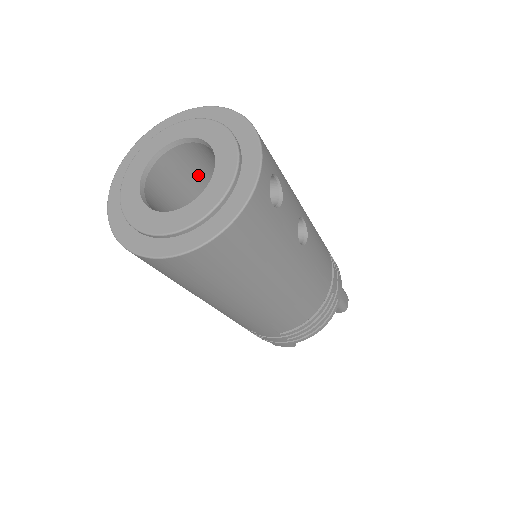
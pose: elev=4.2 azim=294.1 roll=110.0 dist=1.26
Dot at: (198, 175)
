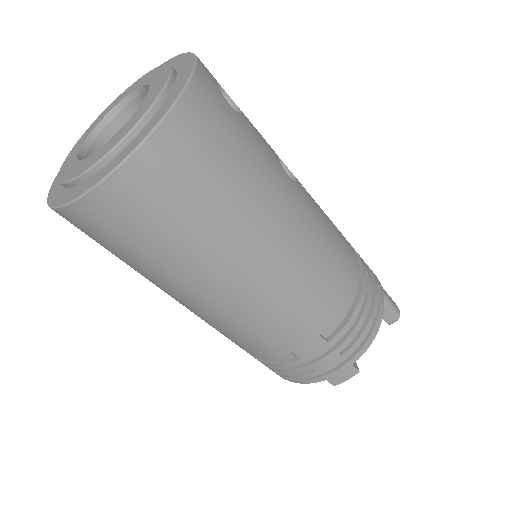
Dot at: occluded
